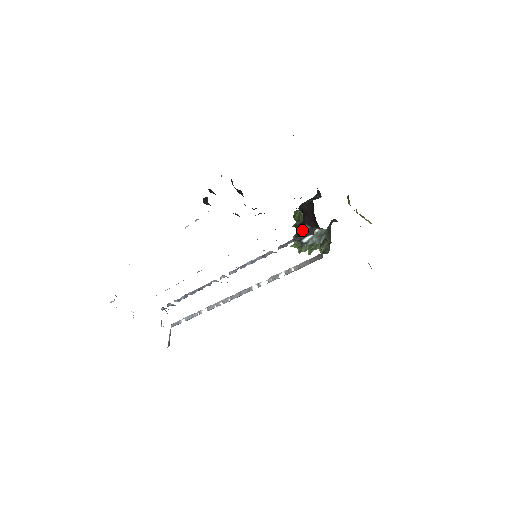
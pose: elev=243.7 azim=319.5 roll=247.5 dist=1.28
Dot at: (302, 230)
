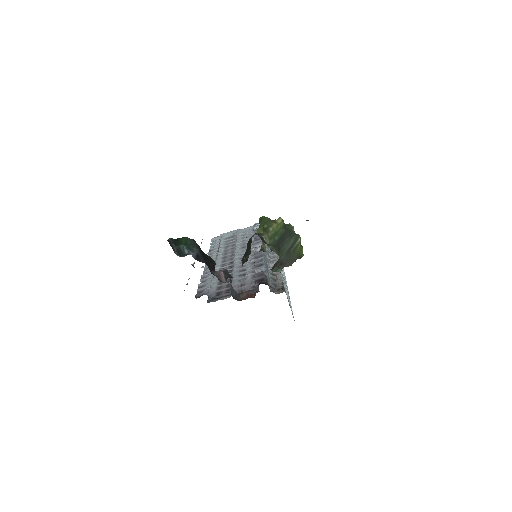
Dot at: occluded
